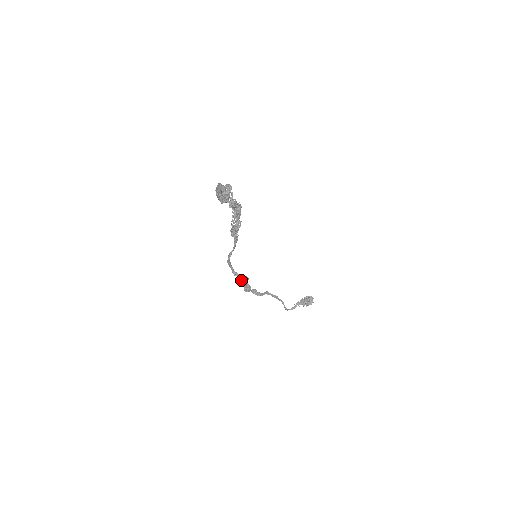
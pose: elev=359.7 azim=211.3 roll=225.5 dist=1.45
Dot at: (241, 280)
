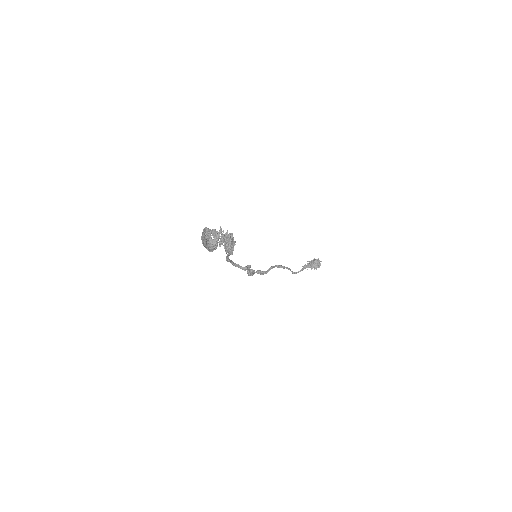
Dot at: occluded
